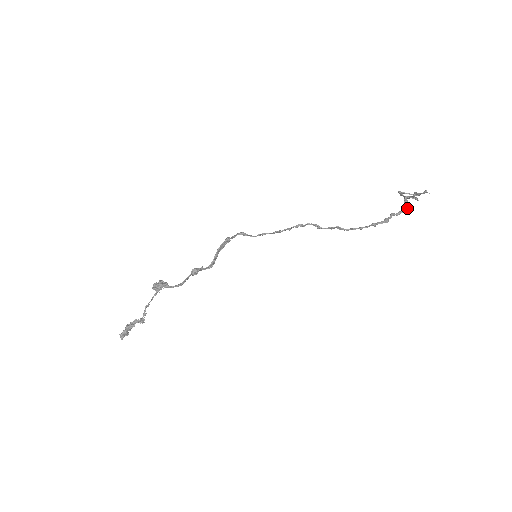
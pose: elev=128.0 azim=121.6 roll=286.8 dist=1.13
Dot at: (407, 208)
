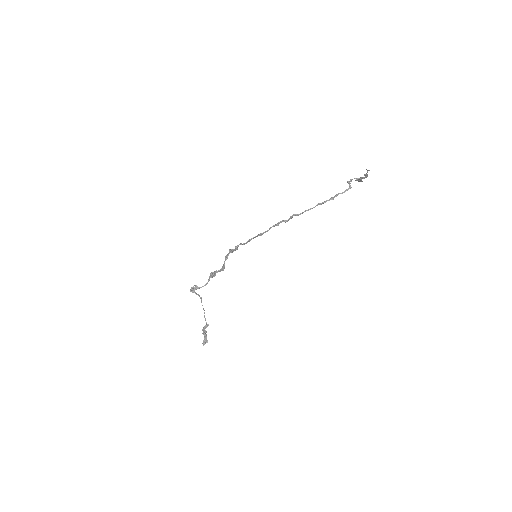
Dot at: (349, 186)
